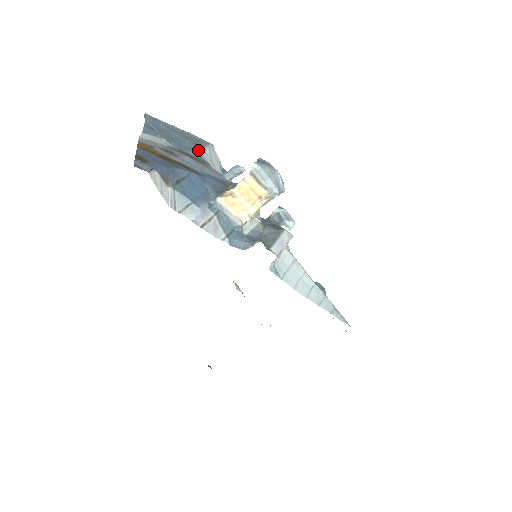
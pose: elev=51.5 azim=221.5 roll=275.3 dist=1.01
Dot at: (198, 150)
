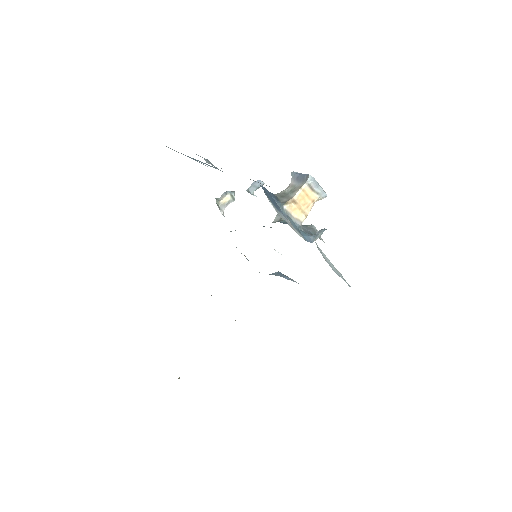
Dot at: occluded
